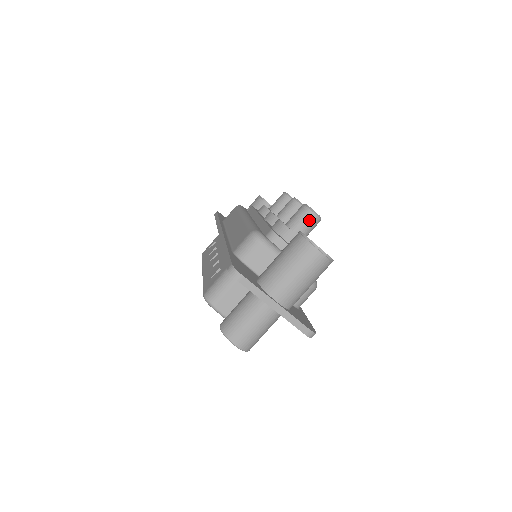
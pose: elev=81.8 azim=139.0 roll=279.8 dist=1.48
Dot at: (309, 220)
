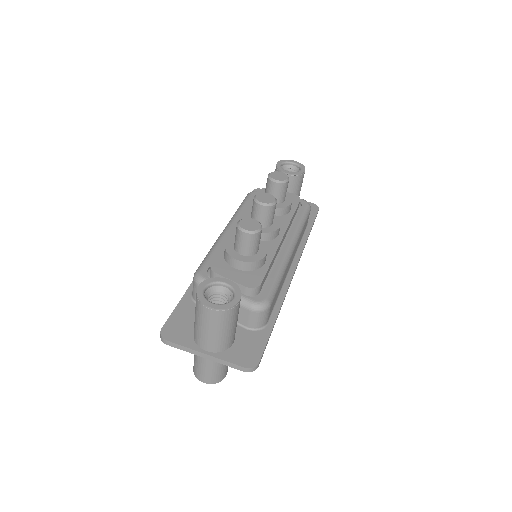
Dot at: (244, 240)
